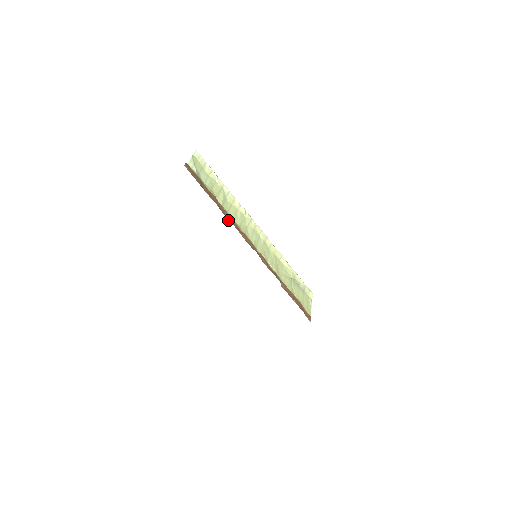
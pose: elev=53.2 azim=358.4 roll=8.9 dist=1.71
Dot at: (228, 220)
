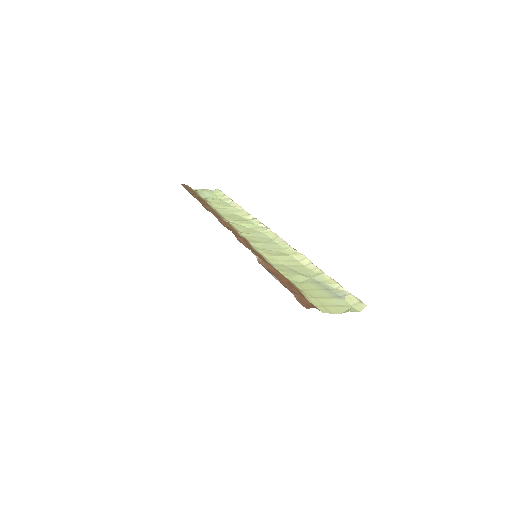
Dot at: (207, 210)
